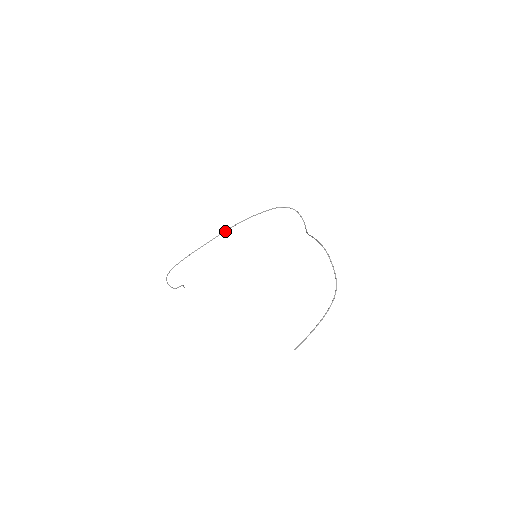
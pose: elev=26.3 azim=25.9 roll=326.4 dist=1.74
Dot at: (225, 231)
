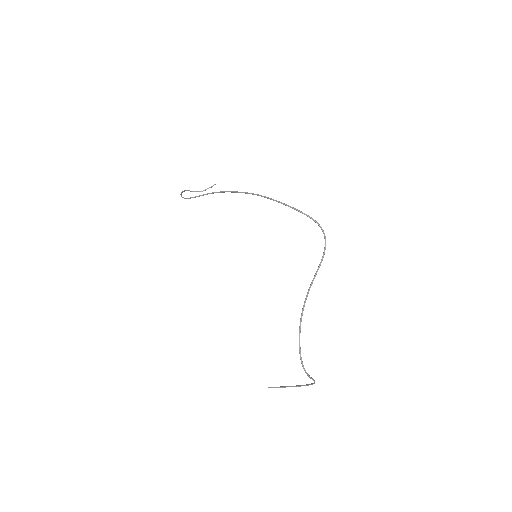
Dot at: occluded
